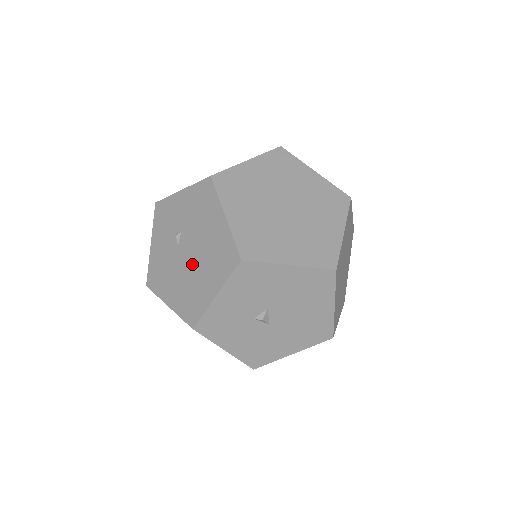
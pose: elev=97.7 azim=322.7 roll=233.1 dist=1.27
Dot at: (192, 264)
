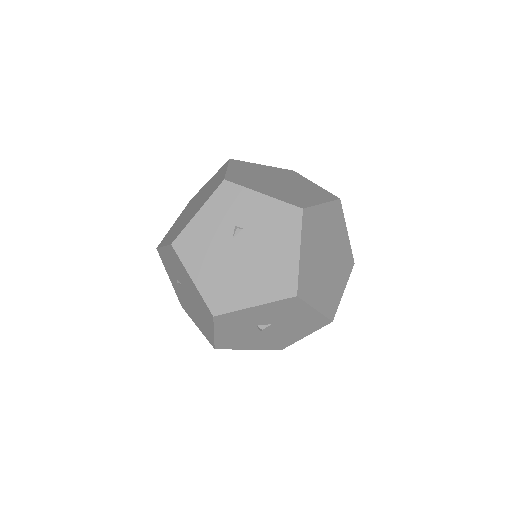
Dot at: (242, 264)
